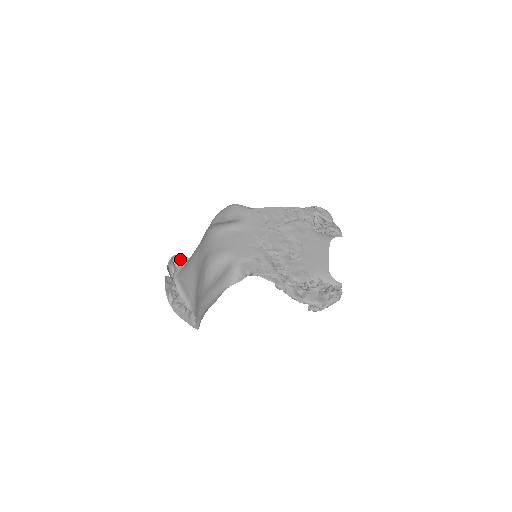
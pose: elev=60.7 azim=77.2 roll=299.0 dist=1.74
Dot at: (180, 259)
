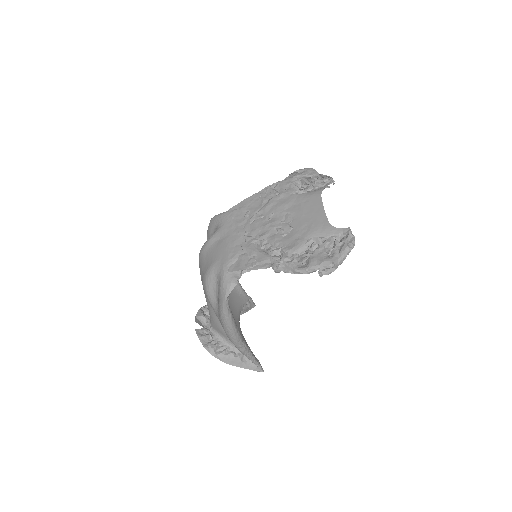
Dot at: occluded
